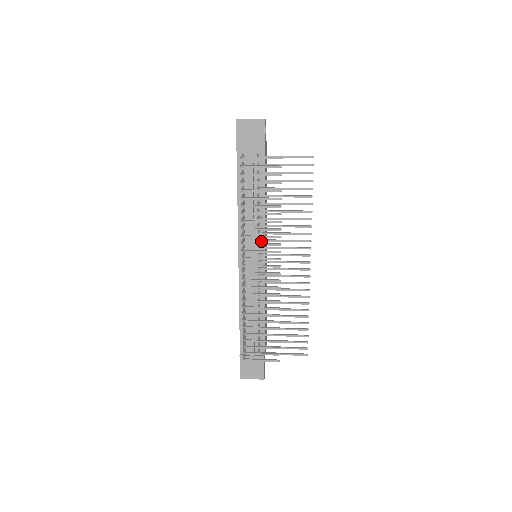
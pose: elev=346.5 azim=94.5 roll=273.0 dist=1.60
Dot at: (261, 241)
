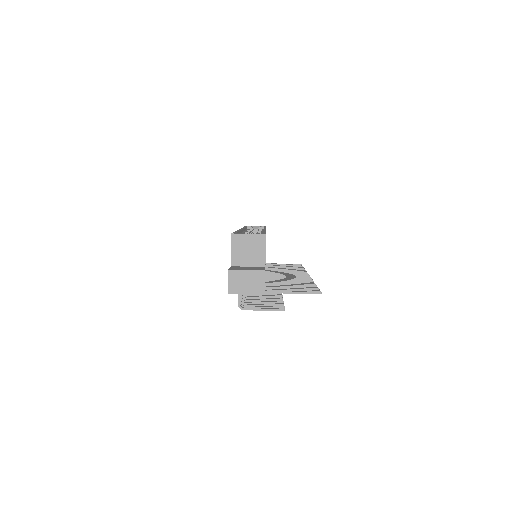
Dot at: occluded
